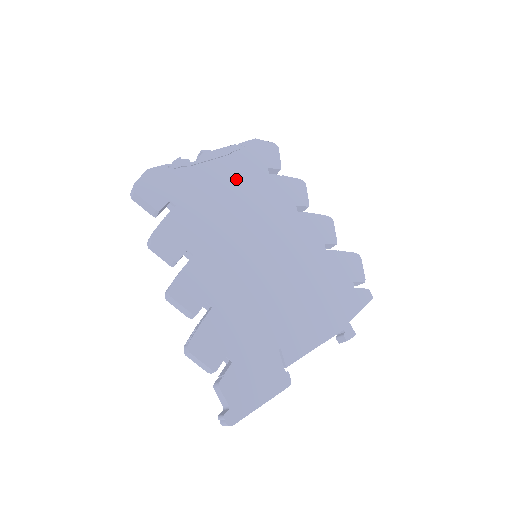
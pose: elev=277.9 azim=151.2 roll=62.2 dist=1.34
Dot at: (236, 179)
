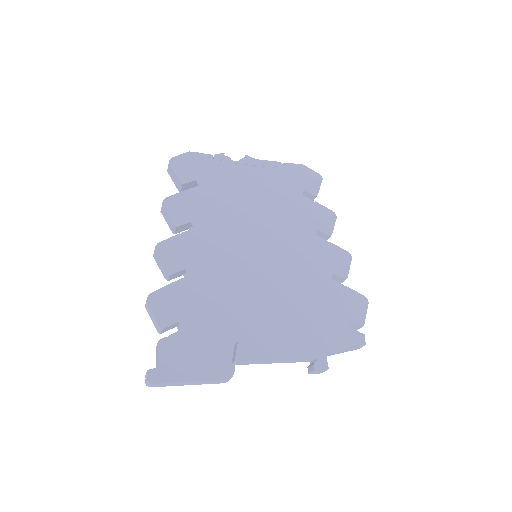
Dot at: (267, 187)
